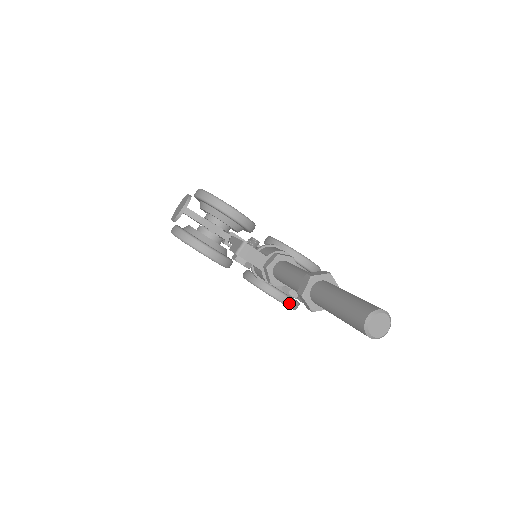
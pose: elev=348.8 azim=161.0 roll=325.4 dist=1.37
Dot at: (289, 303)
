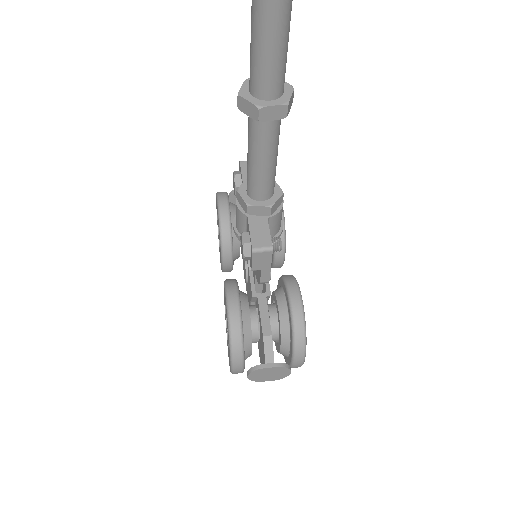
Dot at: (233, 315)
